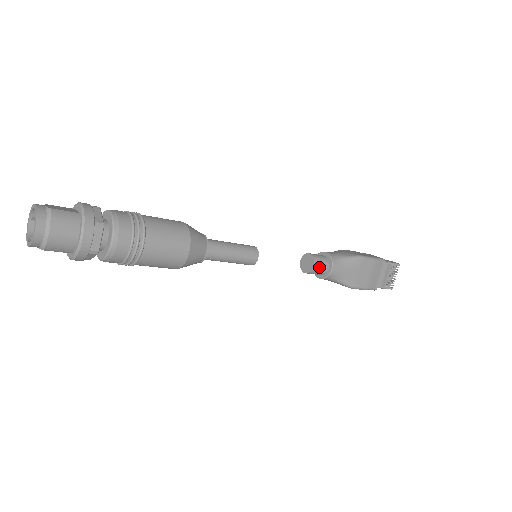
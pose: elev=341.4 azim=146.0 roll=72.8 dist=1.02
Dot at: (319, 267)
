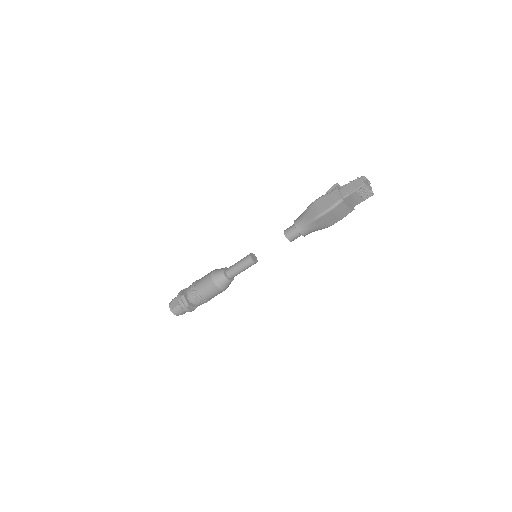
Dot at: (294, 239)
